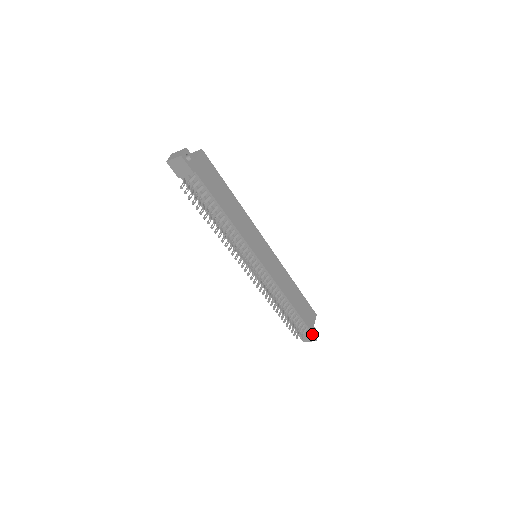
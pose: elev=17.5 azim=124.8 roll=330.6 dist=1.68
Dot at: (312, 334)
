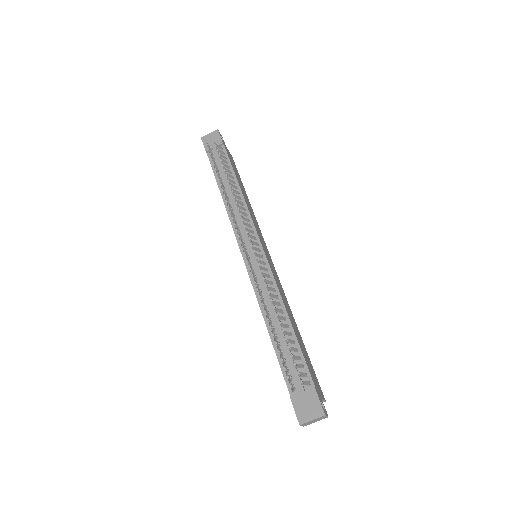
Dot at: (318, 397)
